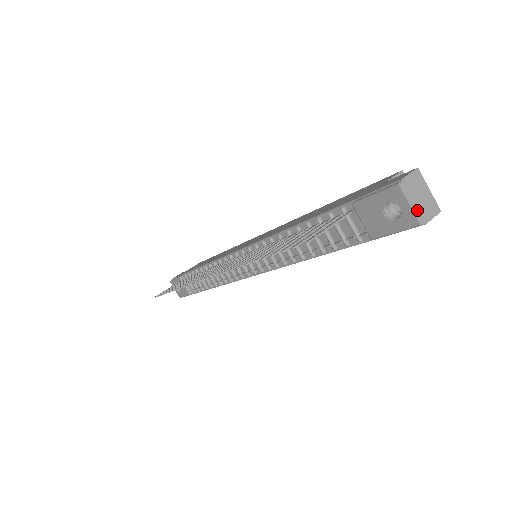
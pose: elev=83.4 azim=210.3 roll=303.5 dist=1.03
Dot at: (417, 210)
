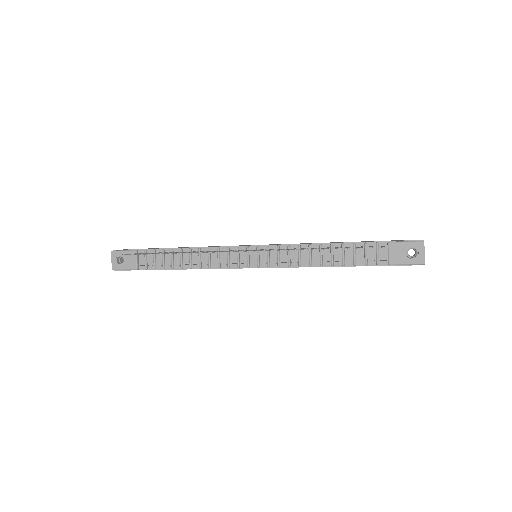
Dot at: (424, 257)
